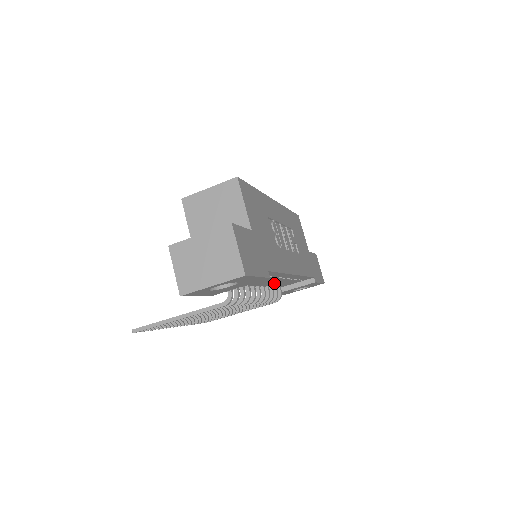
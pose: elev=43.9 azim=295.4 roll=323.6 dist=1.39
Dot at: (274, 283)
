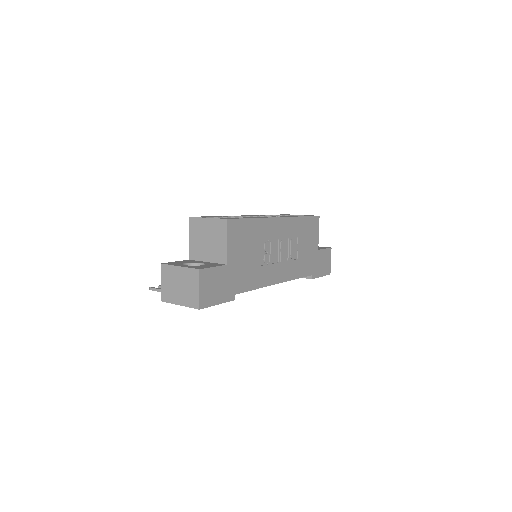
Dot at: occluded
